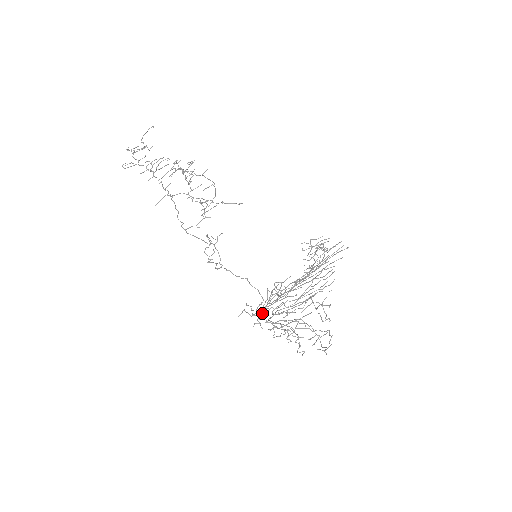
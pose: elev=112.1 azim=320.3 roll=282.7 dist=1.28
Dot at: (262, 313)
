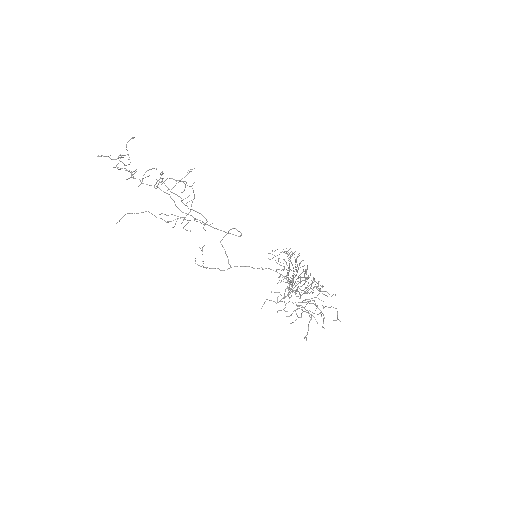
Dot at: occluded
